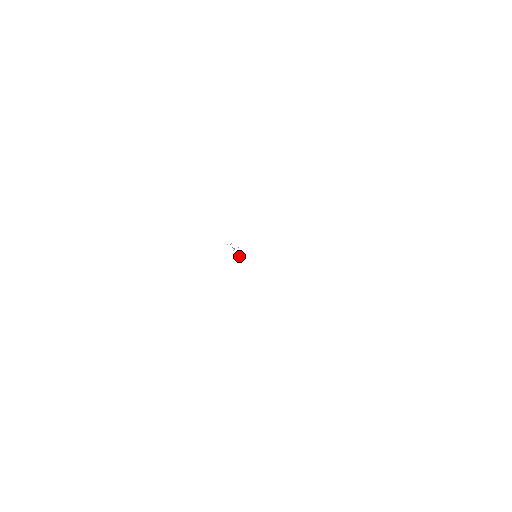
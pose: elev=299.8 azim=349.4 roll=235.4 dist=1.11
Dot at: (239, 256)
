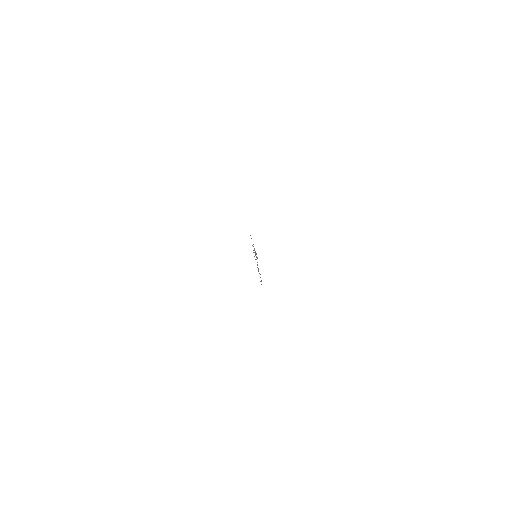
Dot at: (256, 256)
